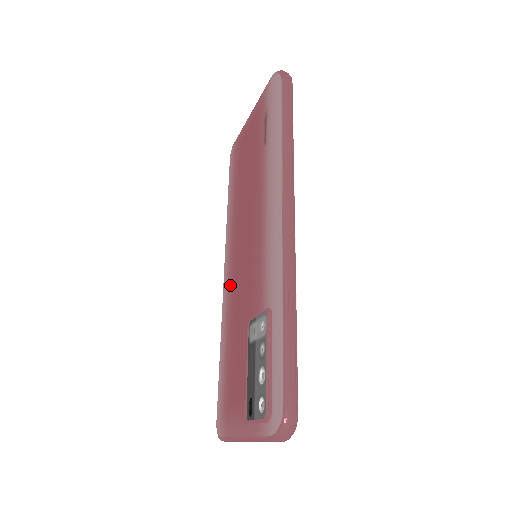
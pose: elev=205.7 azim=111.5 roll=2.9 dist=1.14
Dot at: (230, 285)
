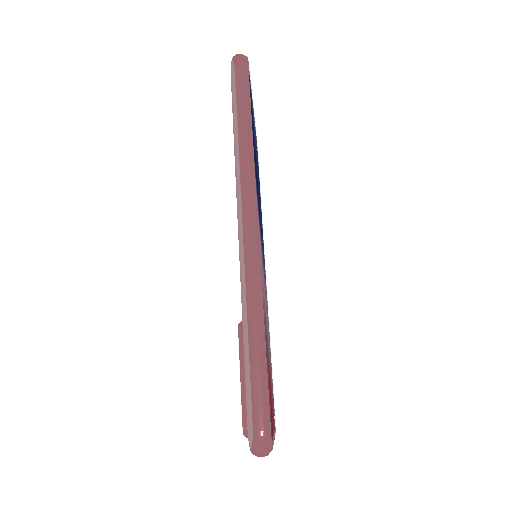
Dot at: occluded
